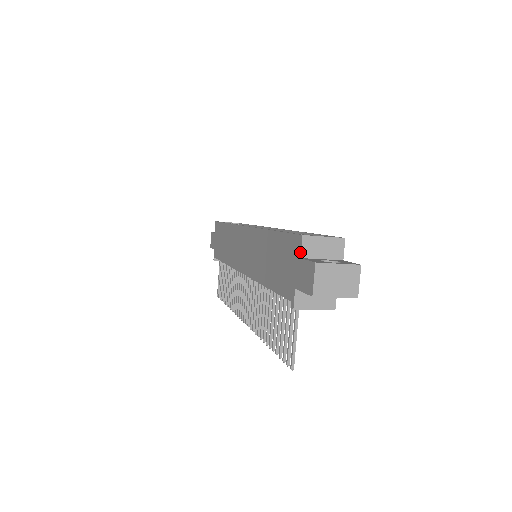
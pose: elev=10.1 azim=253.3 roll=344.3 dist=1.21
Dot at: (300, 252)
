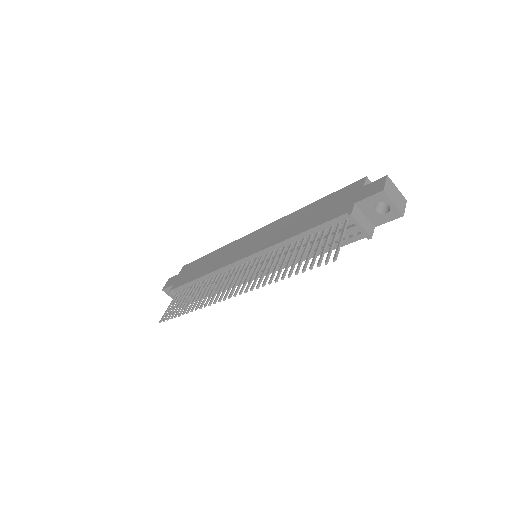
Dot at: (363, 184)
